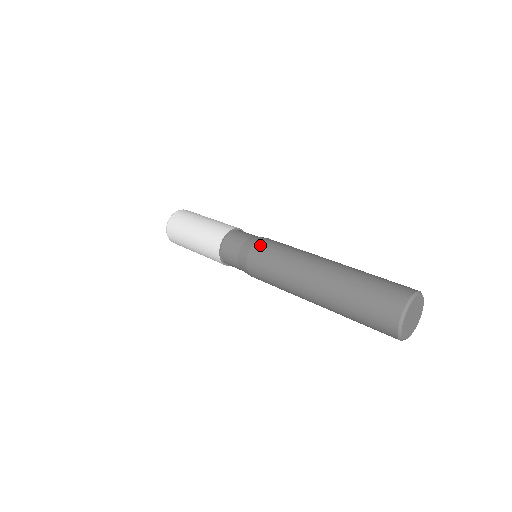
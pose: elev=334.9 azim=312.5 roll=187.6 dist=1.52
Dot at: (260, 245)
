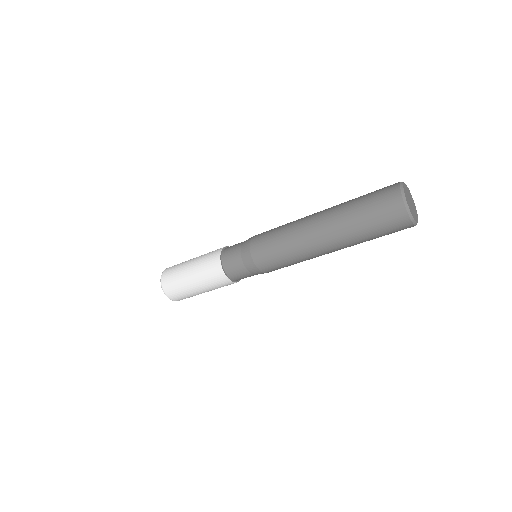
Dot at: occluded
